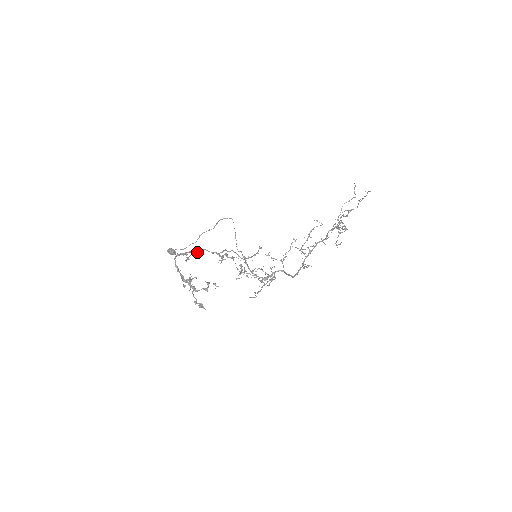
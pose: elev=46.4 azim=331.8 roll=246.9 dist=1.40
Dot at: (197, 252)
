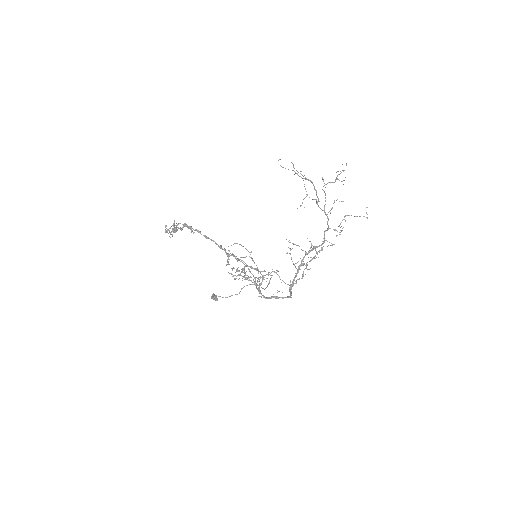
Dot at: (204, 236)
